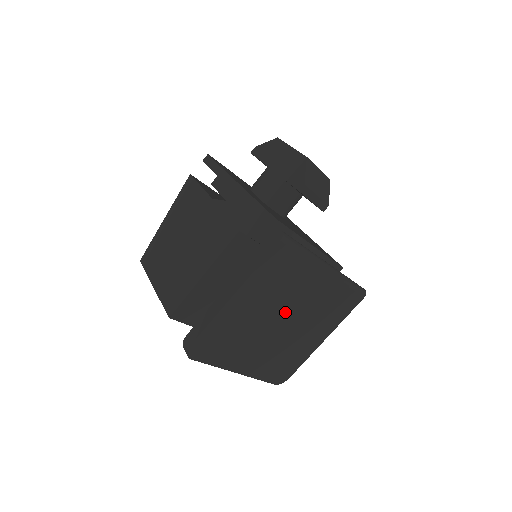
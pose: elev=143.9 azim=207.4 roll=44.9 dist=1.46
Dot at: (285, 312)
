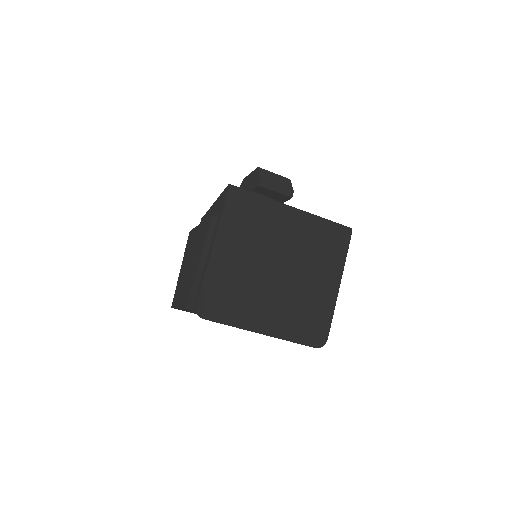
Dot at: (275, 258)
